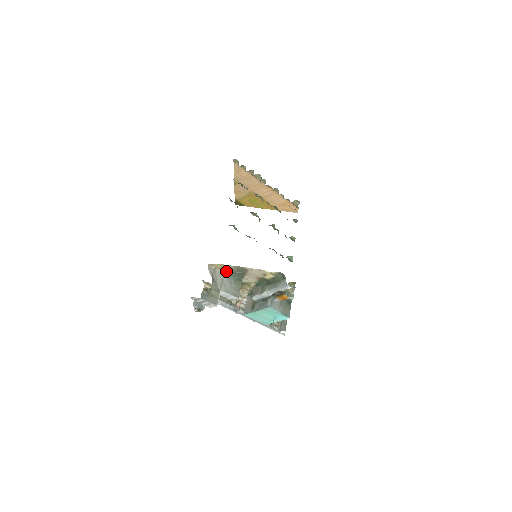
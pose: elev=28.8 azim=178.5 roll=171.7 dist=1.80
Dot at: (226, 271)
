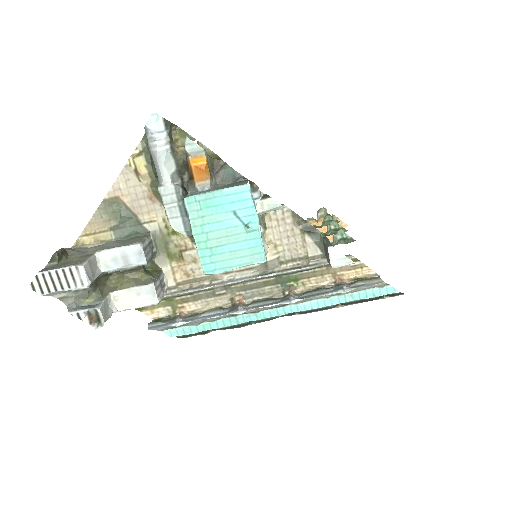
Dot at: (108, 238)
